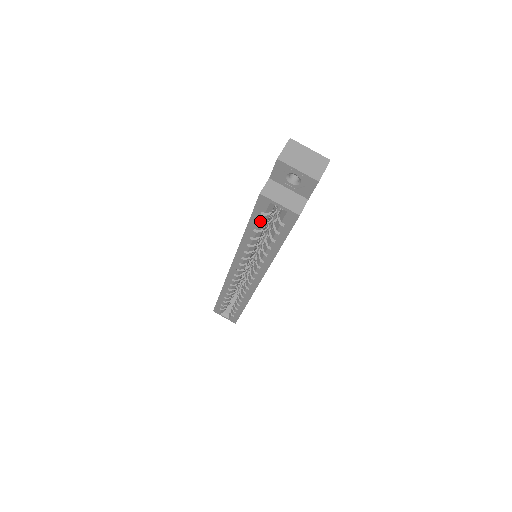
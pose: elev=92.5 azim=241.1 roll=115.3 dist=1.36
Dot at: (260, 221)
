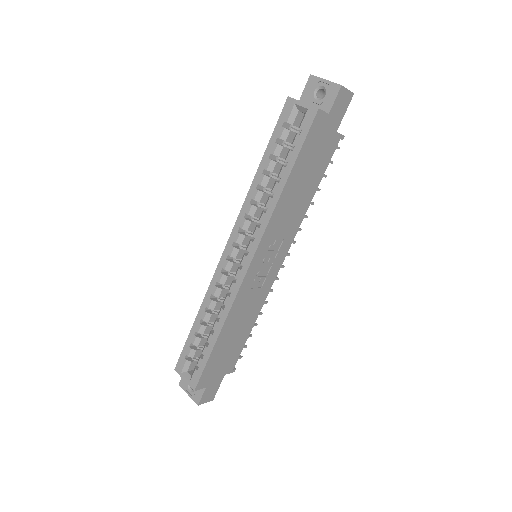
Dot at: (279, 138)
